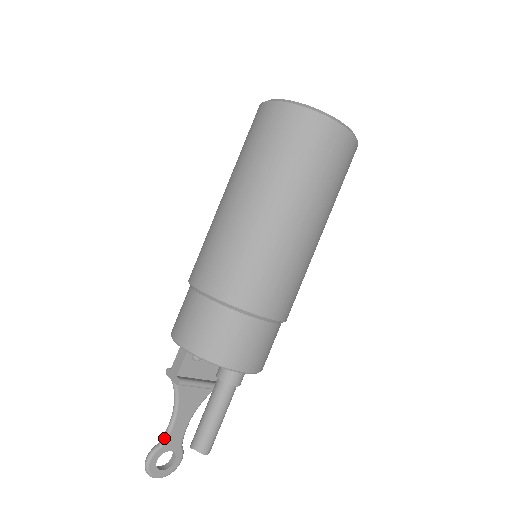
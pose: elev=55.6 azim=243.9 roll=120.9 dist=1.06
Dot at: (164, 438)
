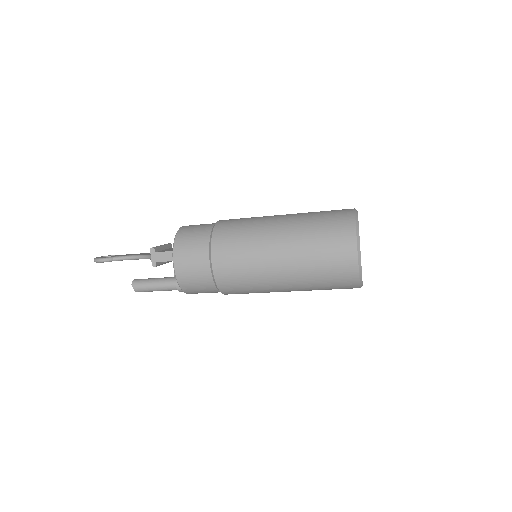
Dot at: (119, 260)
